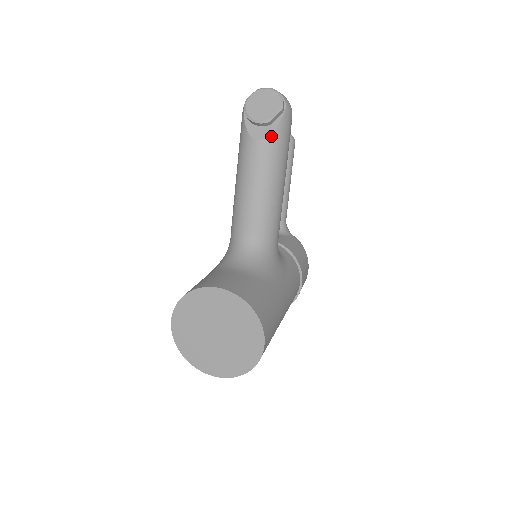
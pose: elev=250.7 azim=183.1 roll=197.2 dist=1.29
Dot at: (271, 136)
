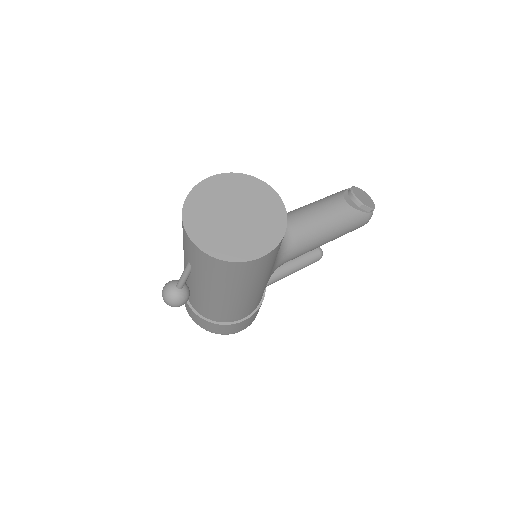
Dot at: (355, 210)
